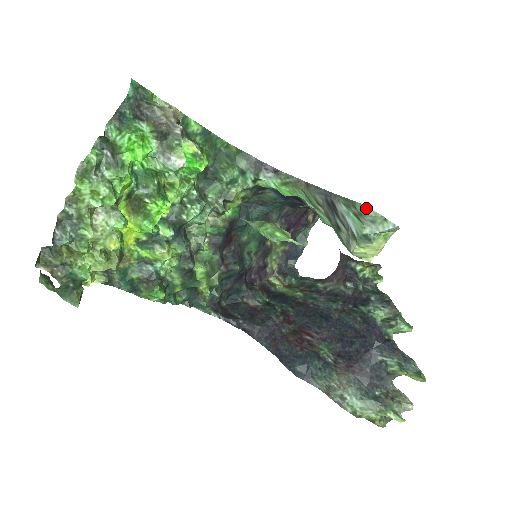
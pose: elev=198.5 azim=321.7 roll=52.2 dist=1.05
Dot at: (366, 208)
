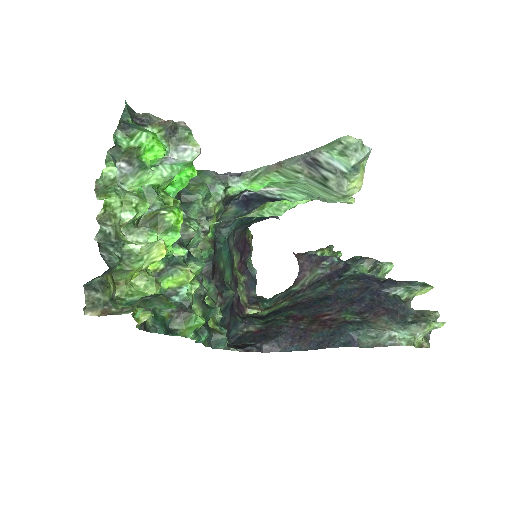
Dot at: (350, 137)
